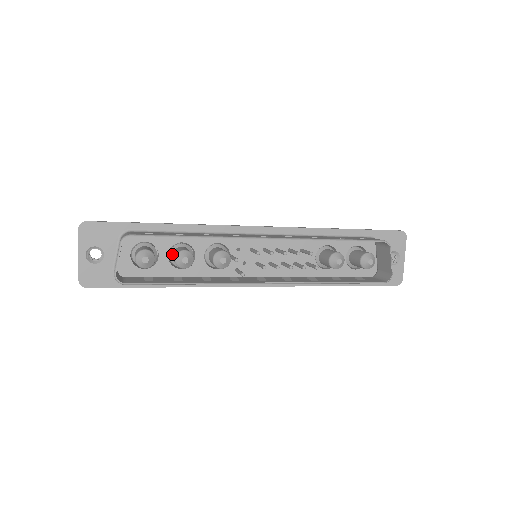
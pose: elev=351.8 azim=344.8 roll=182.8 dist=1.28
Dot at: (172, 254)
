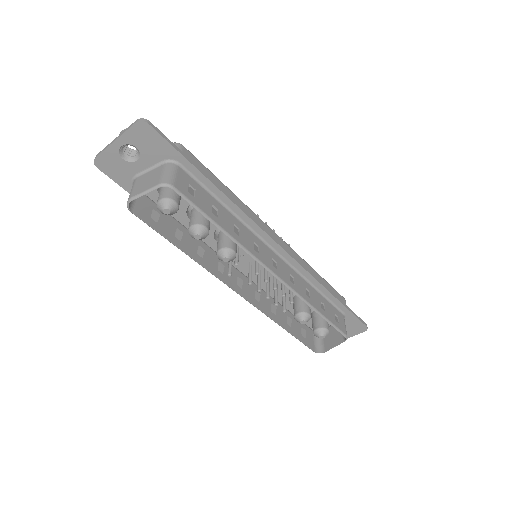
Dot at: occluded
